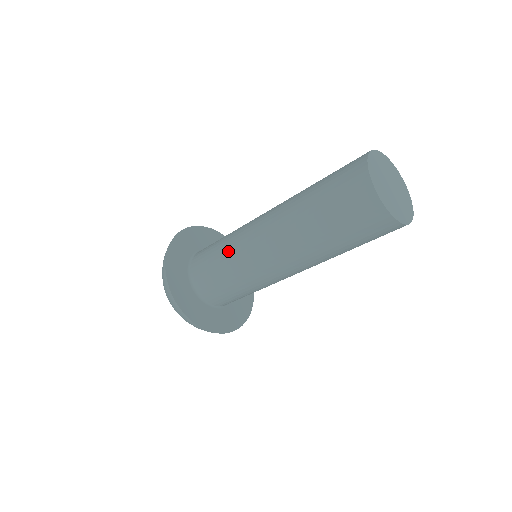
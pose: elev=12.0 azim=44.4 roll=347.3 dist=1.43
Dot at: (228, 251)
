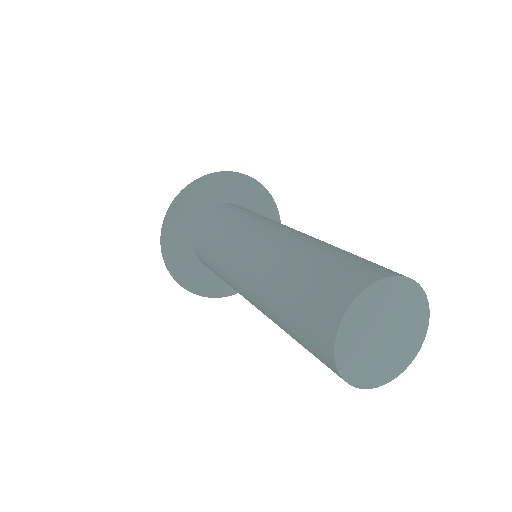
Dot at: (218, 249)
